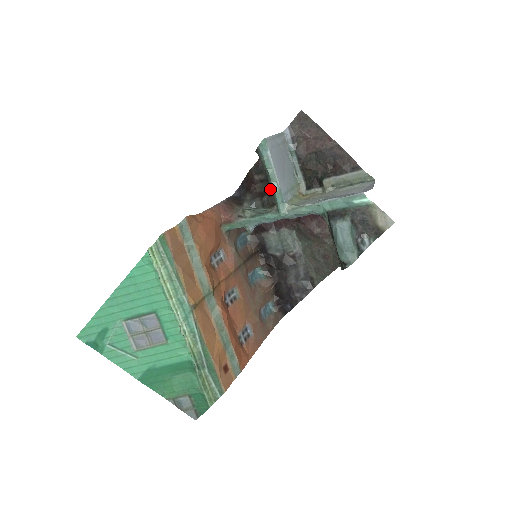
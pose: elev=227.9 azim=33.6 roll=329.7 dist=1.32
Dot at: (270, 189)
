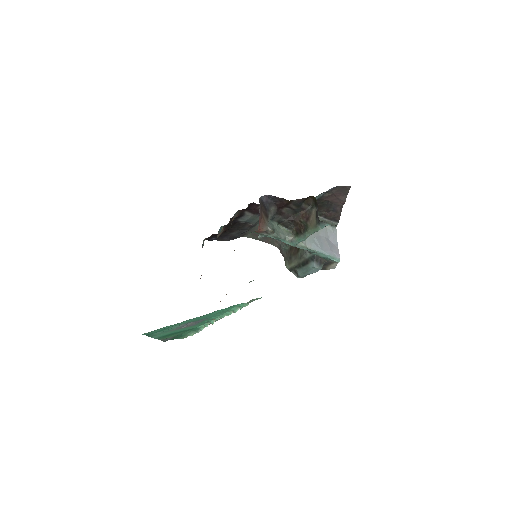
Dot at: (294, 219)
